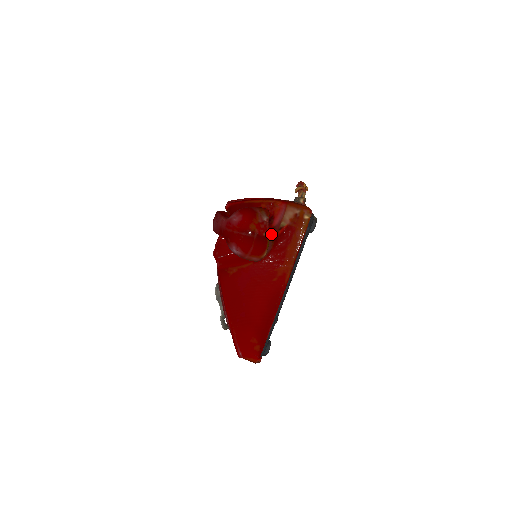
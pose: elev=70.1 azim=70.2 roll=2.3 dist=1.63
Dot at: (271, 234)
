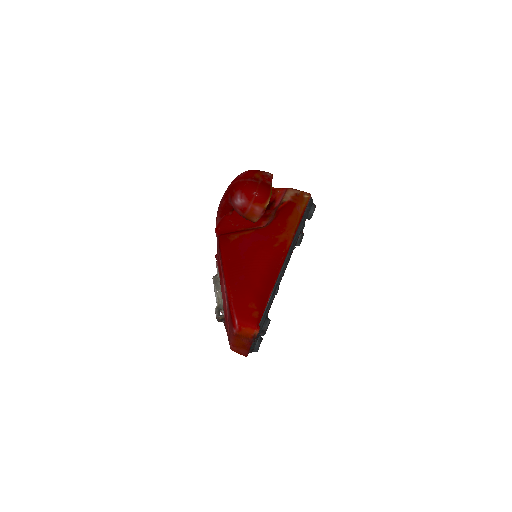
Dot at: (273, 212)
